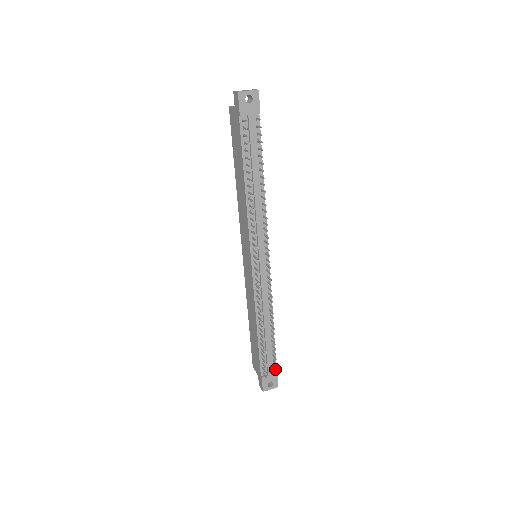
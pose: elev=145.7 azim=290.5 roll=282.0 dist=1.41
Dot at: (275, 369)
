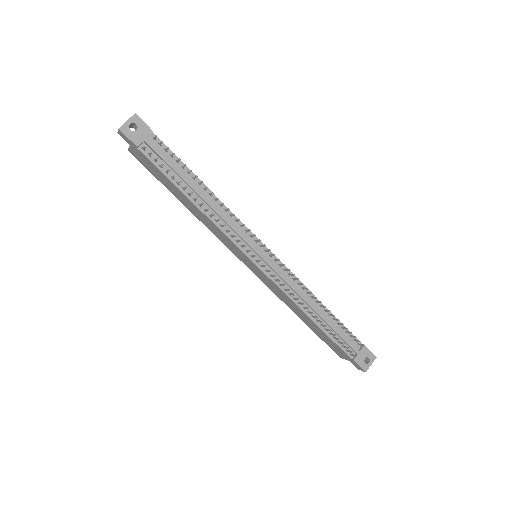
Dot at: (359, 343)
